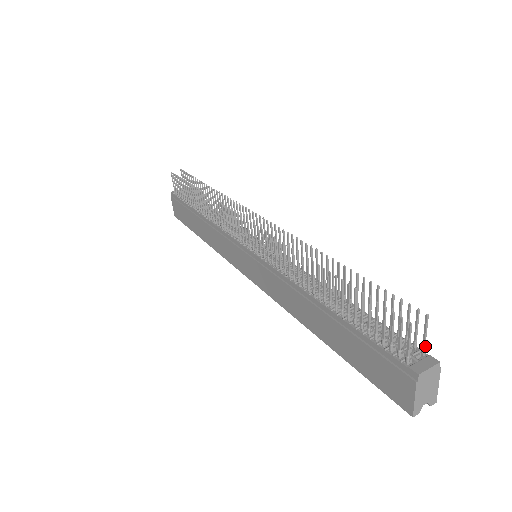
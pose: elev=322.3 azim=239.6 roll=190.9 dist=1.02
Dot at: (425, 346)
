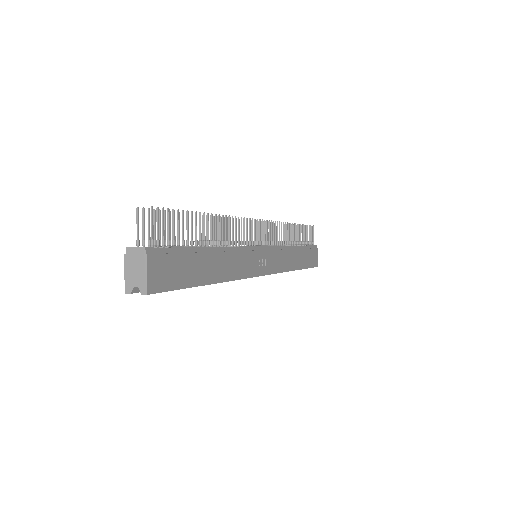
Dot at: (153, 239)
